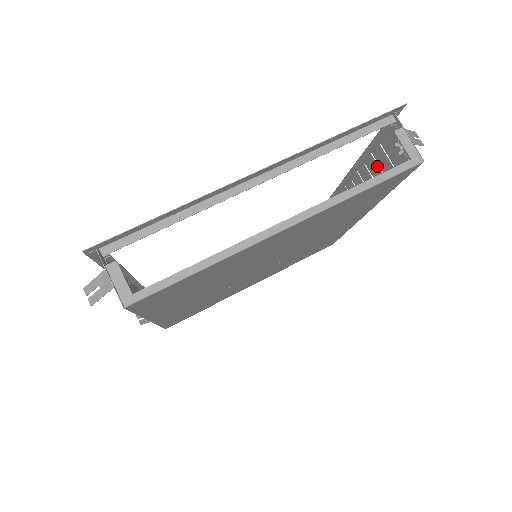
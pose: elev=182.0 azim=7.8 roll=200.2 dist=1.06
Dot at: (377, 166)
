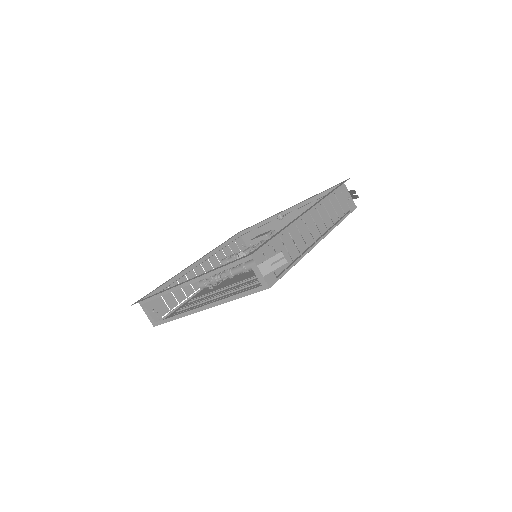
Dot at: (285, 246)
